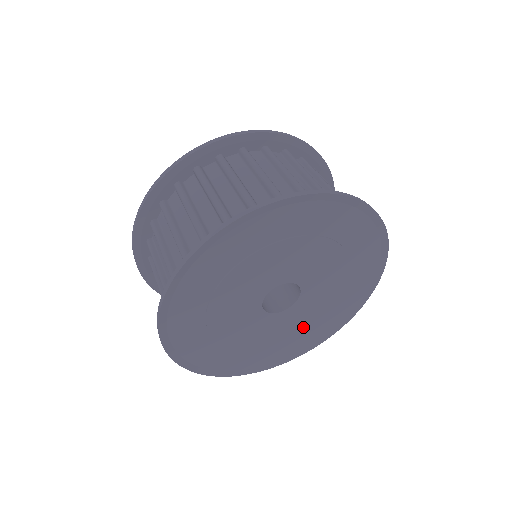
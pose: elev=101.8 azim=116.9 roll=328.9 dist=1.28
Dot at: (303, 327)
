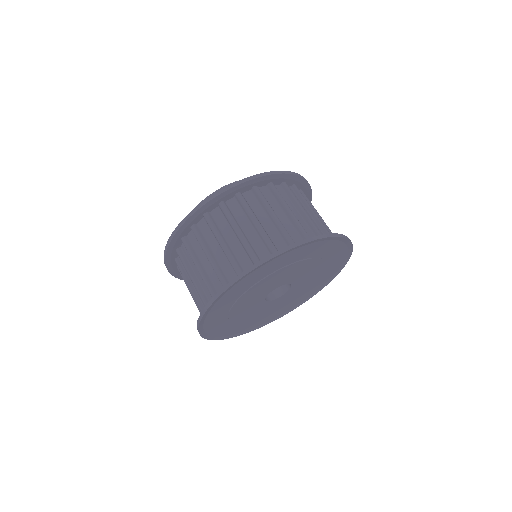
Dot at: (295, 298)
